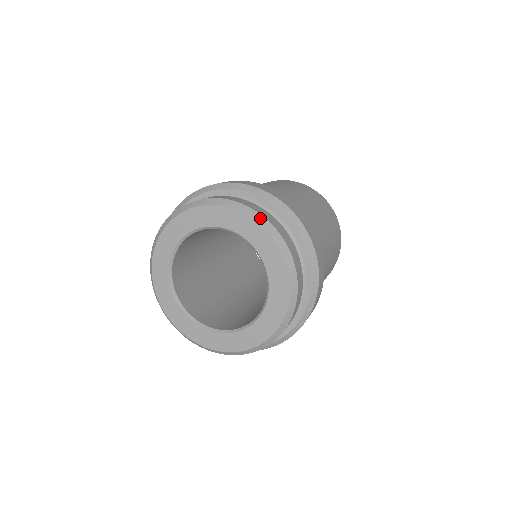
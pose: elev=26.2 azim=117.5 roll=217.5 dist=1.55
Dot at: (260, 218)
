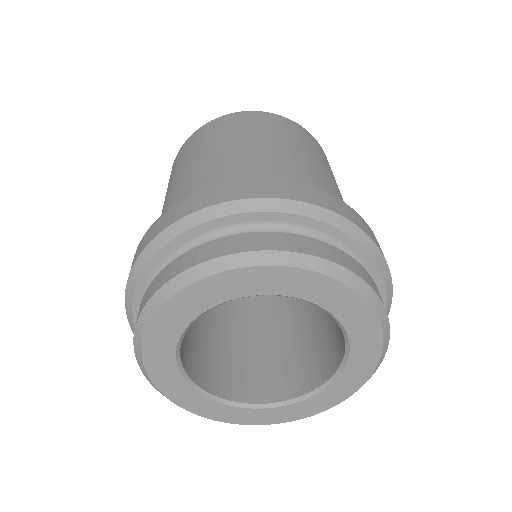
Dot at: (375, 300)
